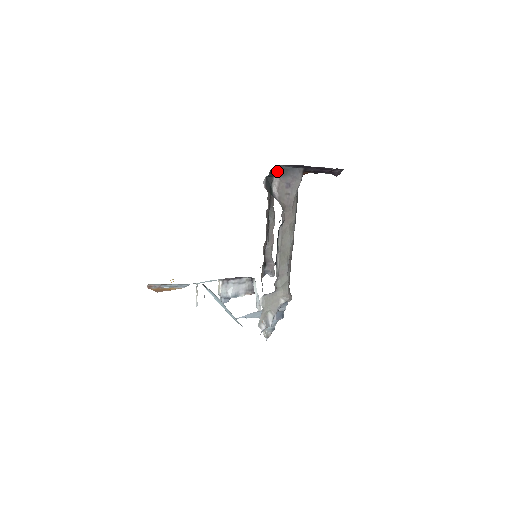
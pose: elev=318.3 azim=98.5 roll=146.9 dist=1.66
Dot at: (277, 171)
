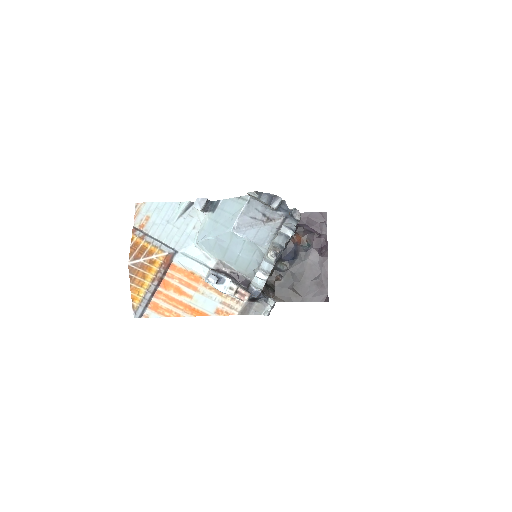
Dot at: occluded
